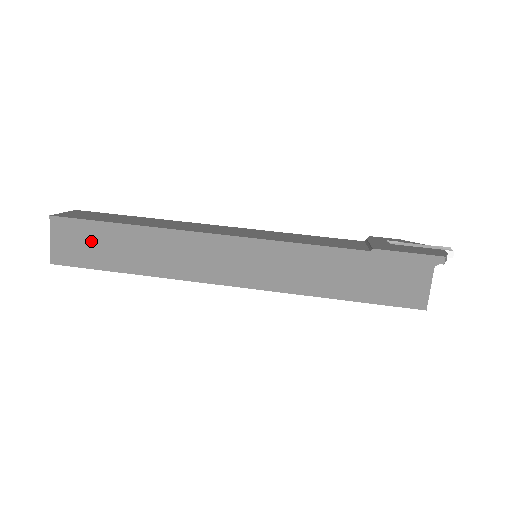
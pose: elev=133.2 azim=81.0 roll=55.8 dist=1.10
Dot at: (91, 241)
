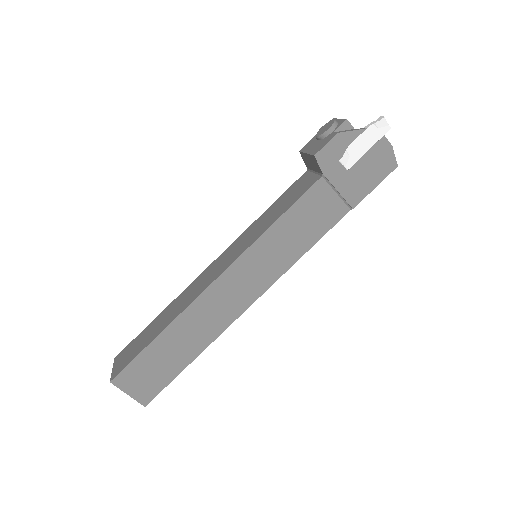
Dot at: occluded
